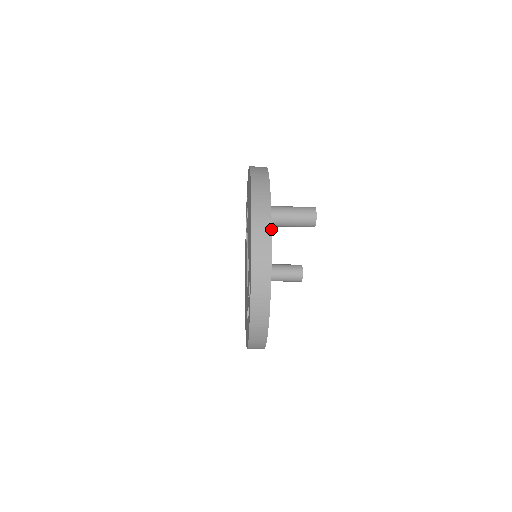
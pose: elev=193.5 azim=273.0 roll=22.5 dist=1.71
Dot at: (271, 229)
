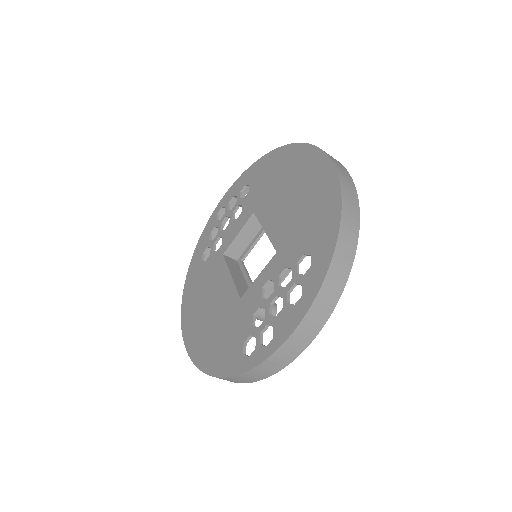
Dot at: (356, 190)
